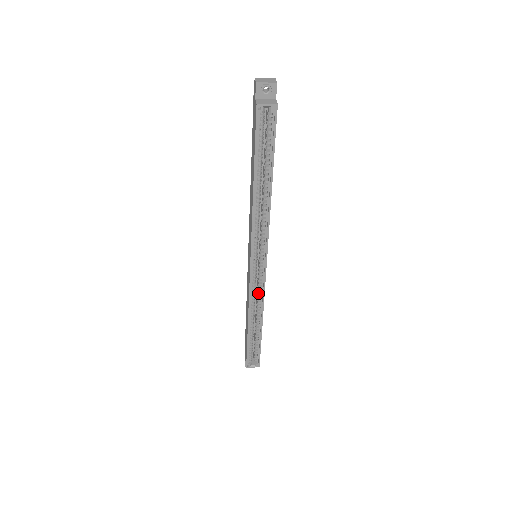
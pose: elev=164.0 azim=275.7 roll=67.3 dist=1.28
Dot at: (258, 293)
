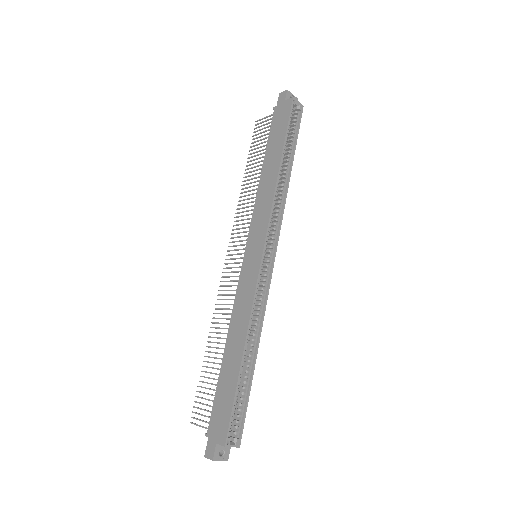
Dot at: (260, 299)
